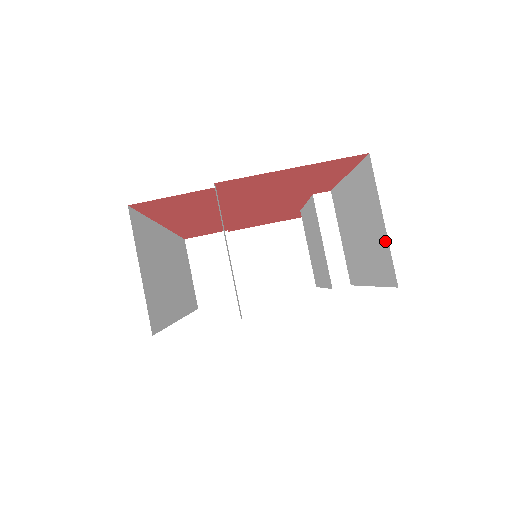
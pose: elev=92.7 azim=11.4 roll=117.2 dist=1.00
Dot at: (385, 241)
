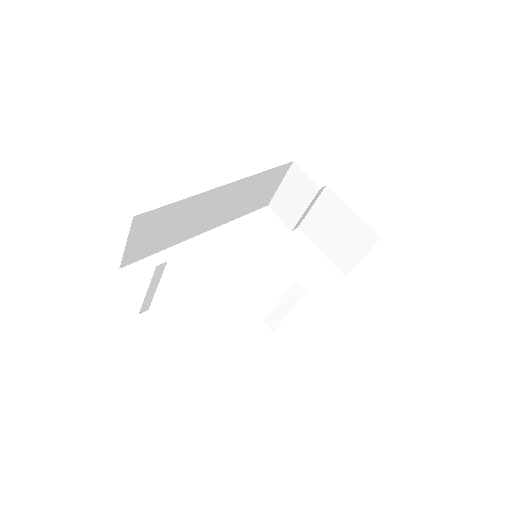
Dot at: occluded
